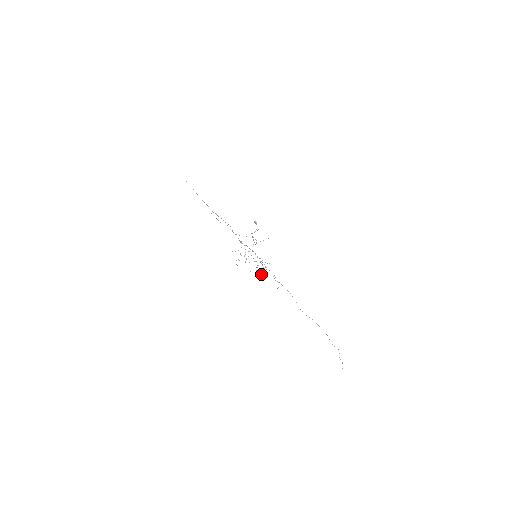
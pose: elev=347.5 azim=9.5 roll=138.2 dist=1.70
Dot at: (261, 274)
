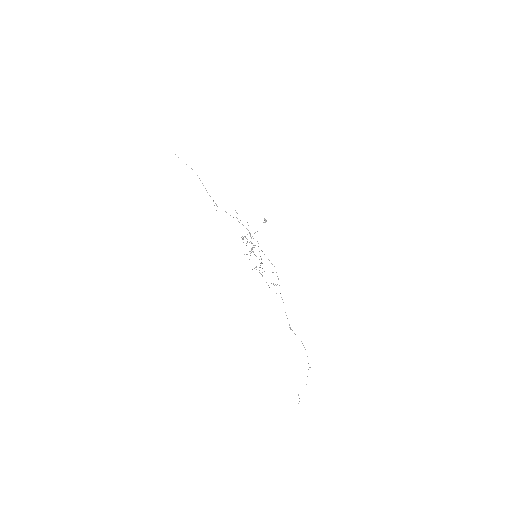
Dot at: occluded
